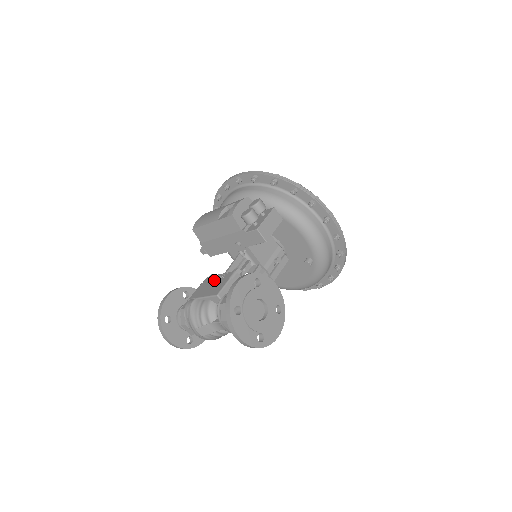
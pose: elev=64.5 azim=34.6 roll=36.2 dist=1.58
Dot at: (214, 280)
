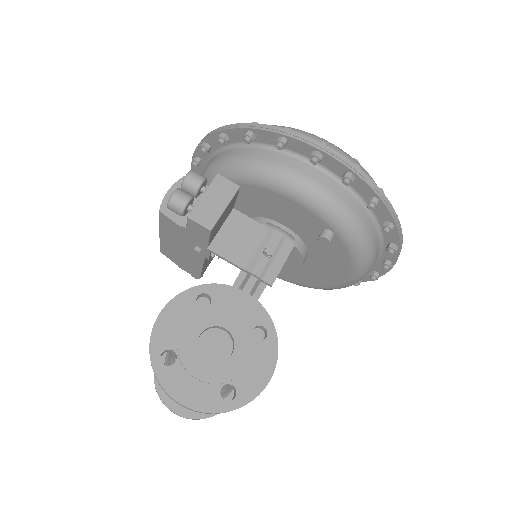
Dot at: occluded
